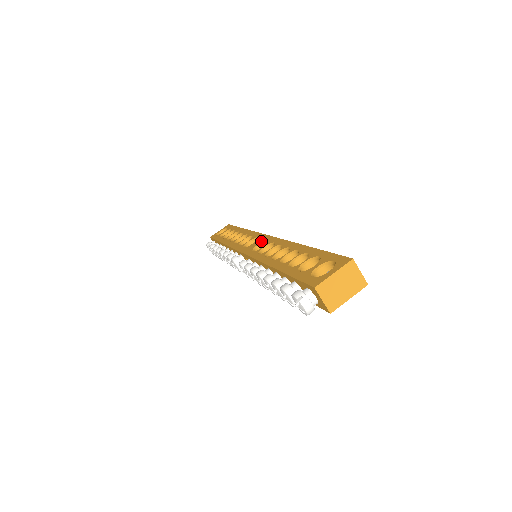
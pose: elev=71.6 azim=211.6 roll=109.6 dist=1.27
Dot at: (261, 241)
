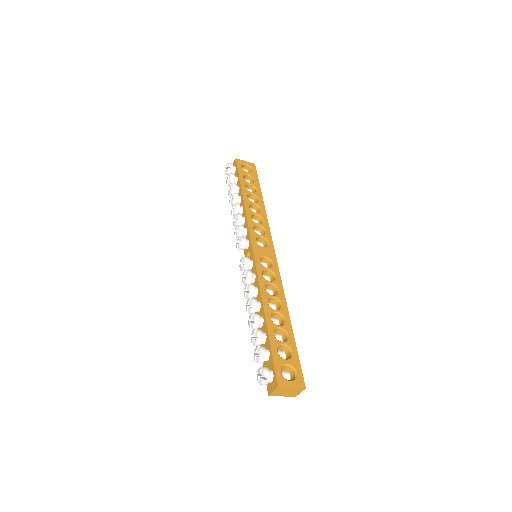
Dot at: (269, 256)
